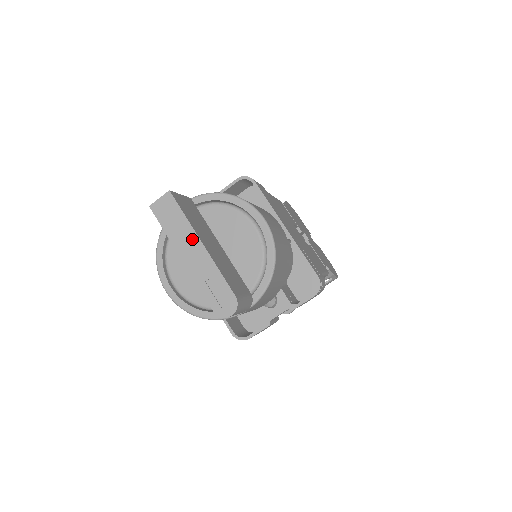
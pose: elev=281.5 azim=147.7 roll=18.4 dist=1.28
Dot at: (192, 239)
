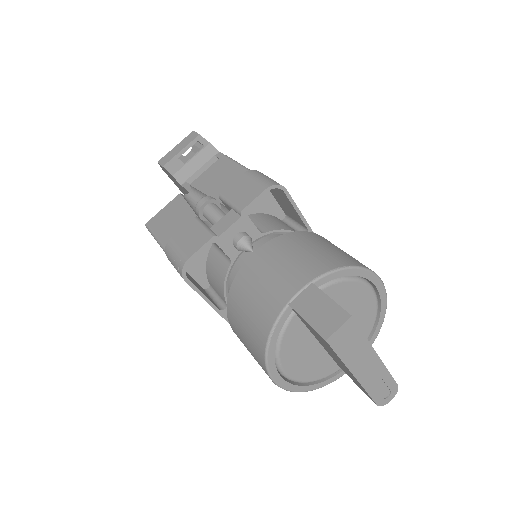
Dot at: (369, 355)
